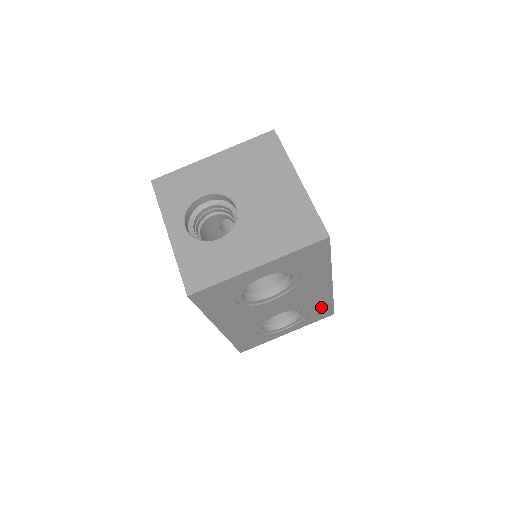
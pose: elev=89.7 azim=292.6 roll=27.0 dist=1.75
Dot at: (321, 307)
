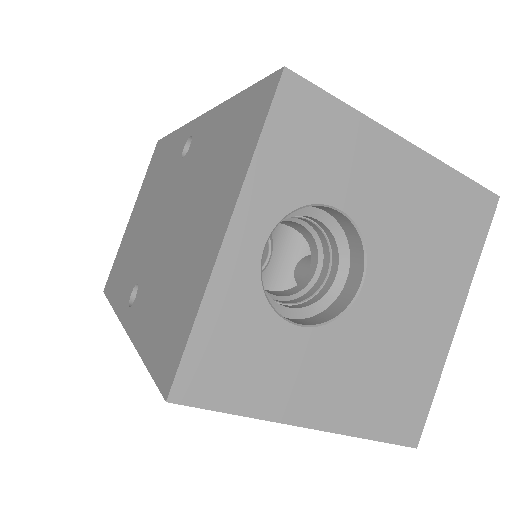
Dot at: occluded
